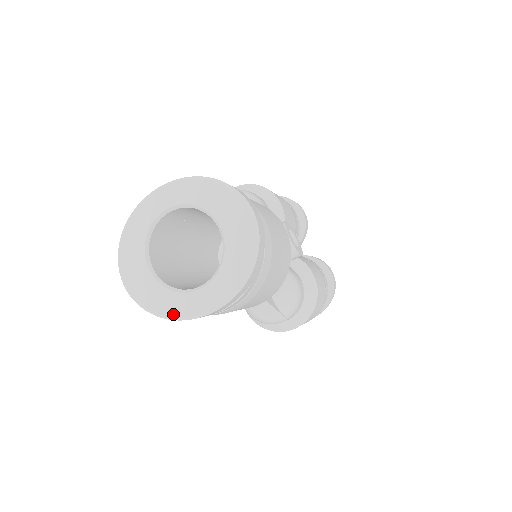
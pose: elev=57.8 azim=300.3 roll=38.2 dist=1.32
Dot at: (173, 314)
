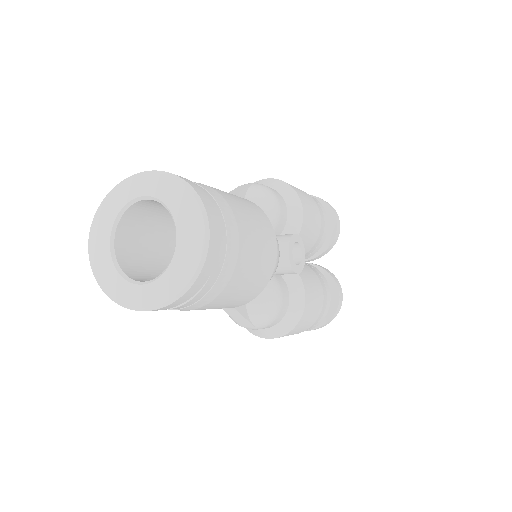
Dot at: (114, 296)
